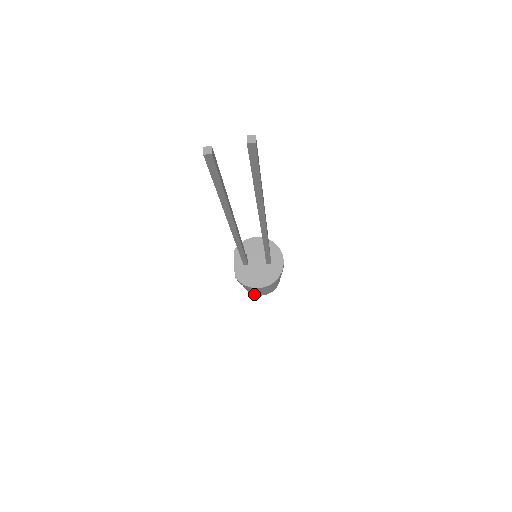
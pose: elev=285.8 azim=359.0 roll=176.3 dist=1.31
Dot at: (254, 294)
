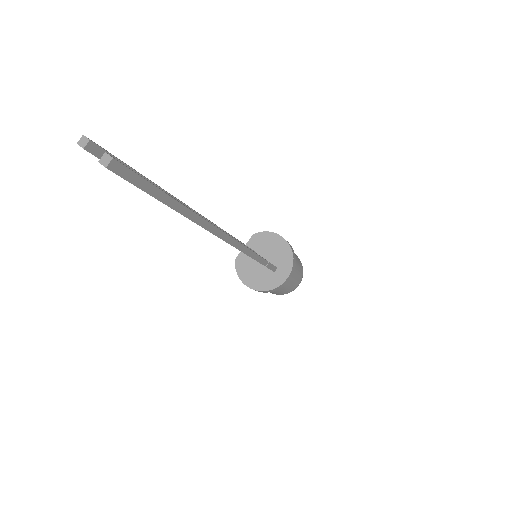
Dot at: occluded
